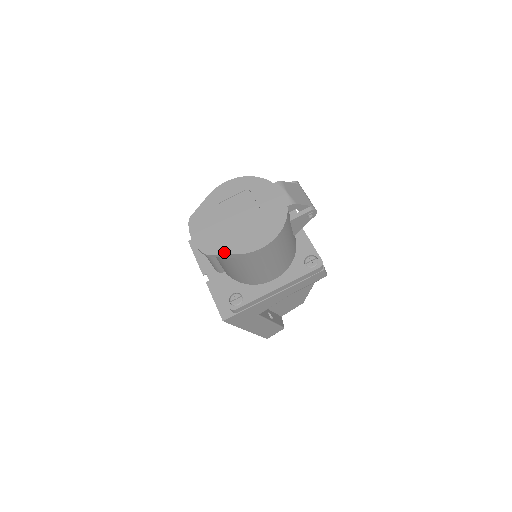
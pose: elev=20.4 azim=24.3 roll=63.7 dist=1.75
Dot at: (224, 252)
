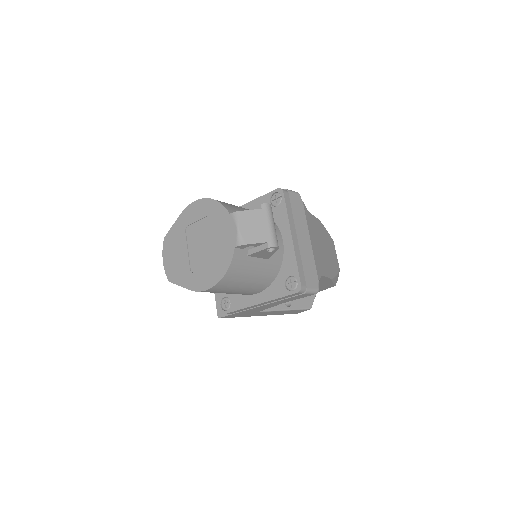
Dot at: (181, 284)
